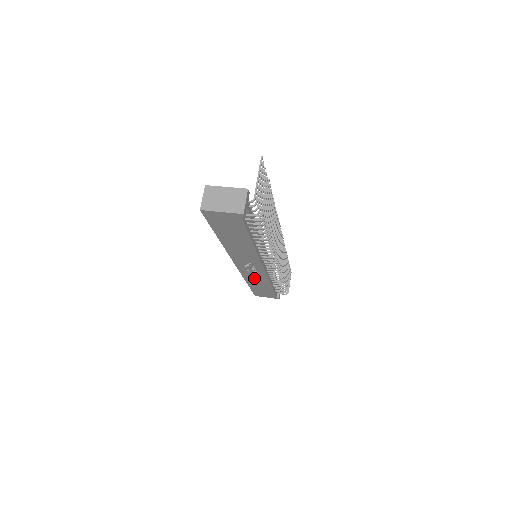
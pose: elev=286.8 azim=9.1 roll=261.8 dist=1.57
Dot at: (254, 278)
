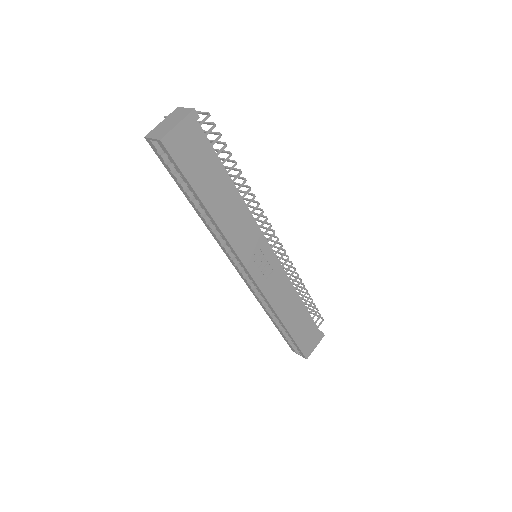
Dot at: (280, 297)
